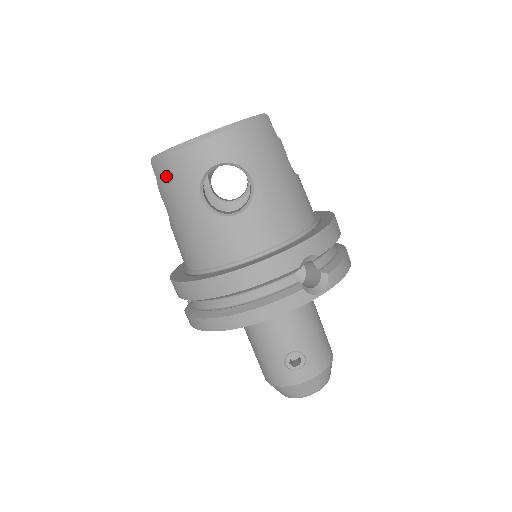
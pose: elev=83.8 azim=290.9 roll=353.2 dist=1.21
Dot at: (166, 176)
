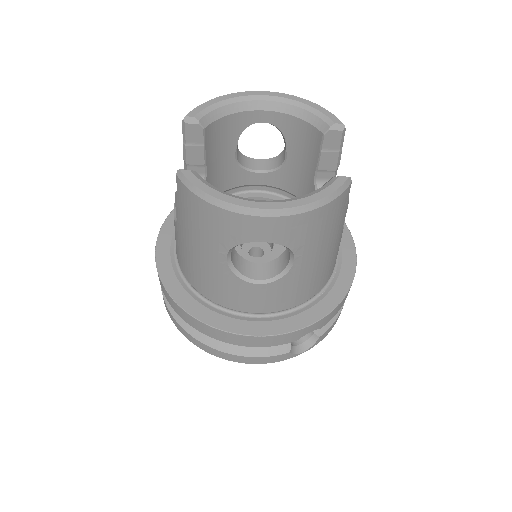
Dot at: (192, 210)
